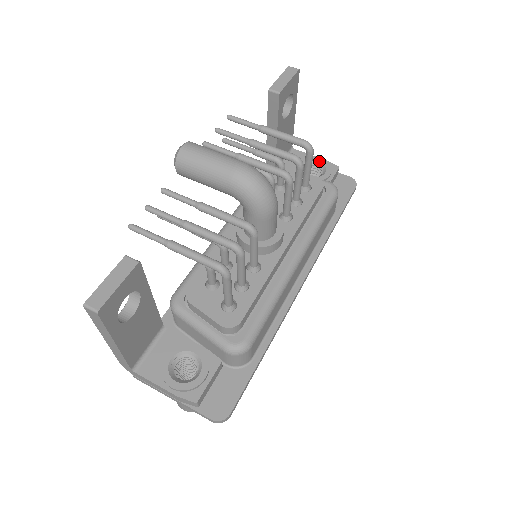
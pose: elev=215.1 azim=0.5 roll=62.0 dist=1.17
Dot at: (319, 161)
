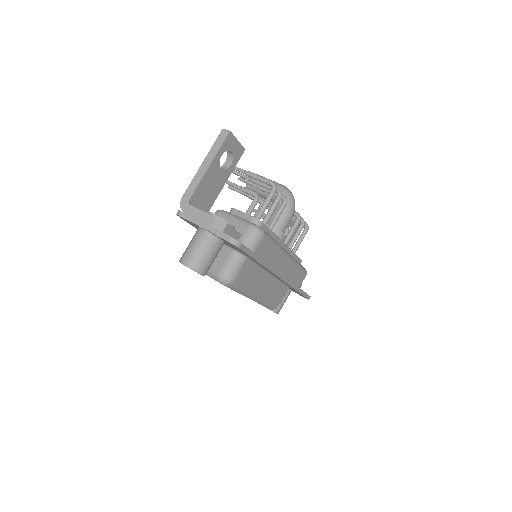
Dot at: occluded
